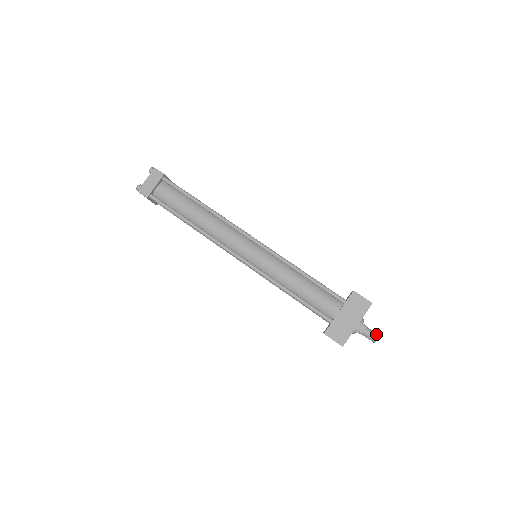
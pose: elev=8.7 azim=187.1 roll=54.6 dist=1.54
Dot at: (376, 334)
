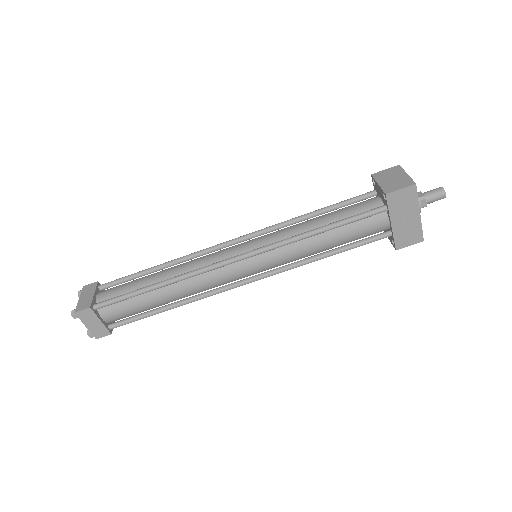
Dot at: (440, 192)
